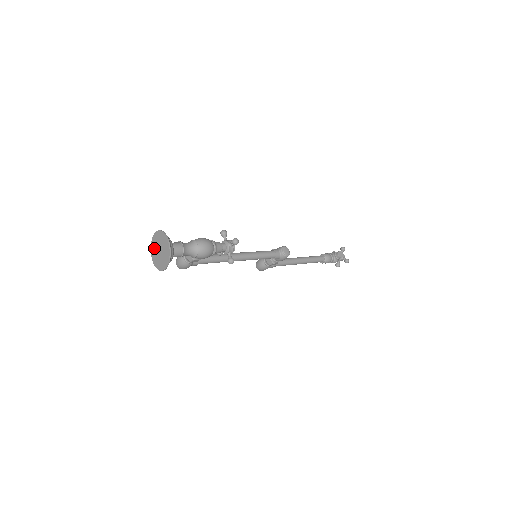
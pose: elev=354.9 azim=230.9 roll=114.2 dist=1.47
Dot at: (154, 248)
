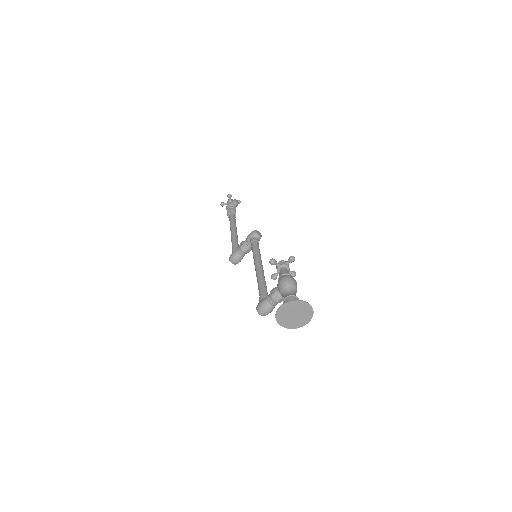
Dot at: (283, 319)
